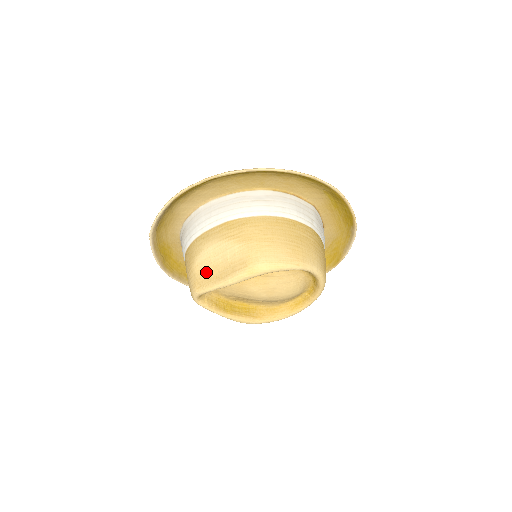
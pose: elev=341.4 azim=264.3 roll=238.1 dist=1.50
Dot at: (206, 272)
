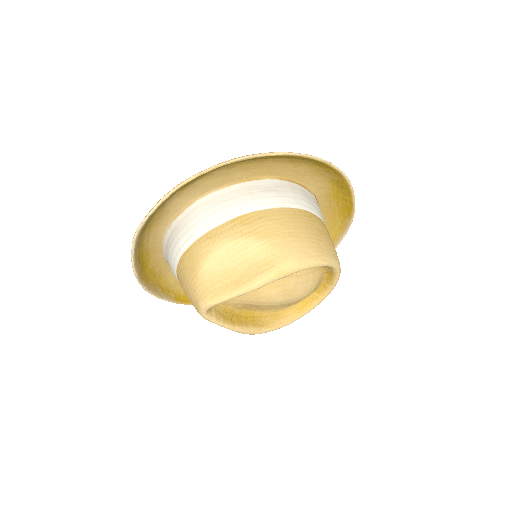
Dot at: (219, 278)
